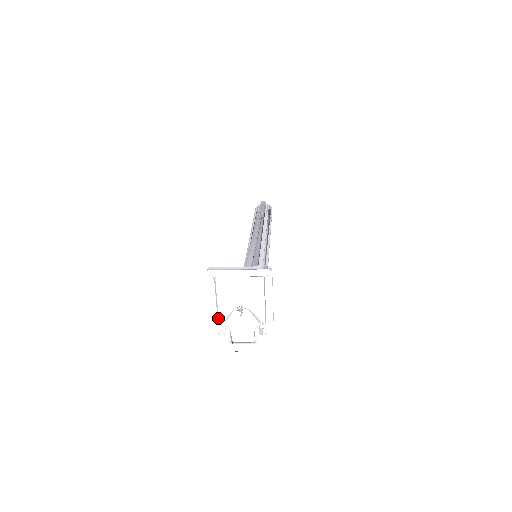
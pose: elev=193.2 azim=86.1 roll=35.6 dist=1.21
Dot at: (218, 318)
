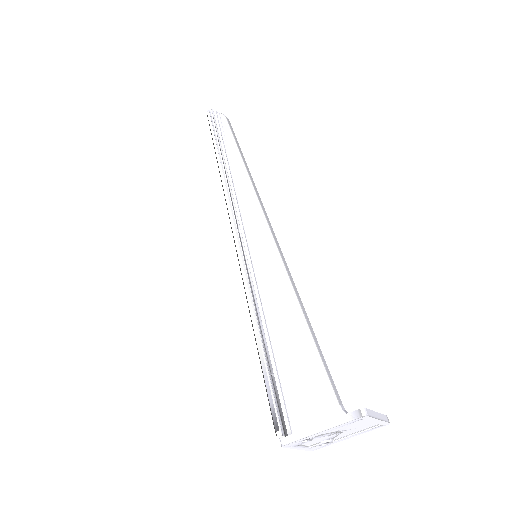
Dot at: (317, 434)
